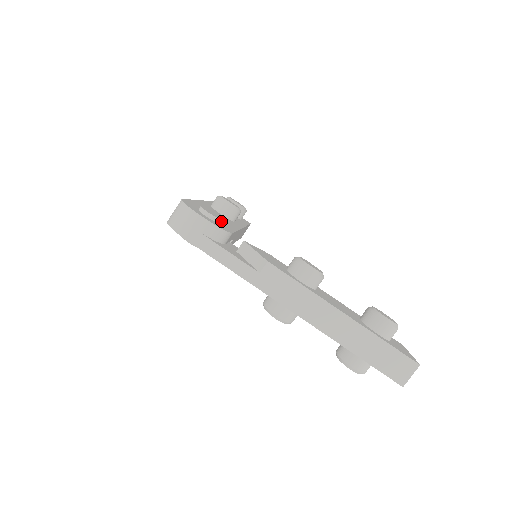
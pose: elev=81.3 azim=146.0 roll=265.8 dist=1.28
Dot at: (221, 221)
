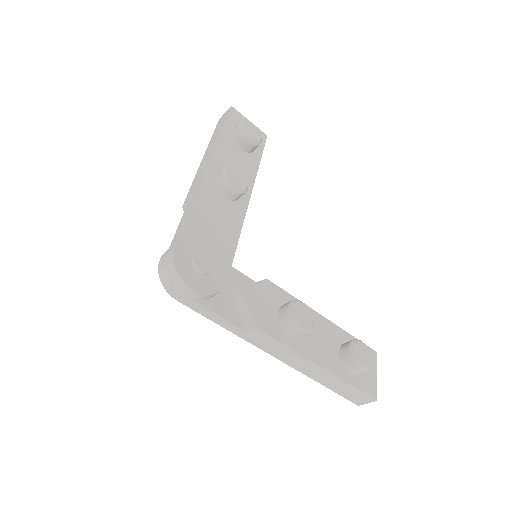
Dot at: (219, 247)
